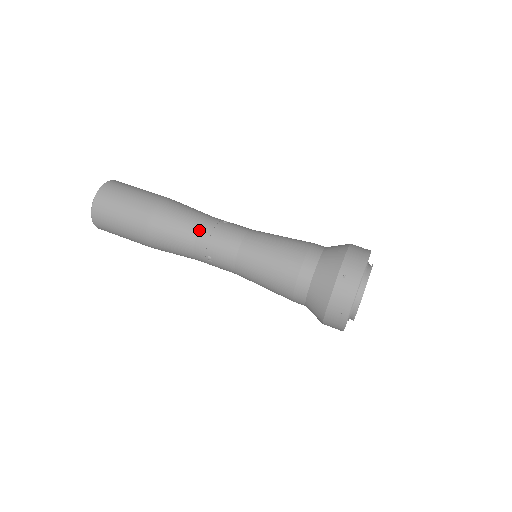
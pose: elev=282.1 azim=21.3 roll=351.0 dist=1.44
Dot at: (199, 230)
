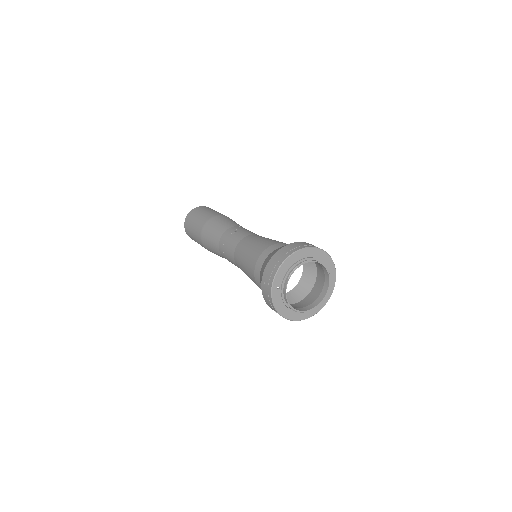
Dot at: (219, 244)
